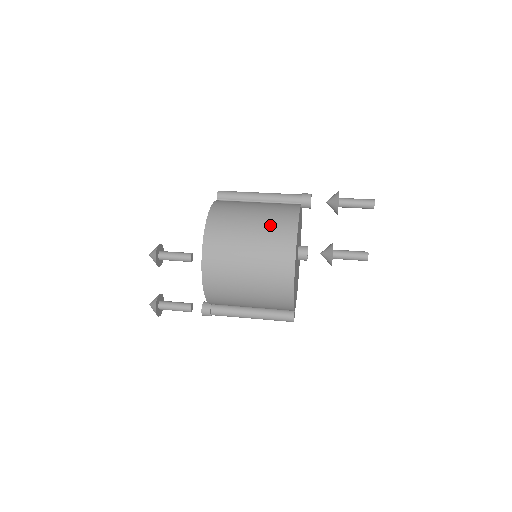
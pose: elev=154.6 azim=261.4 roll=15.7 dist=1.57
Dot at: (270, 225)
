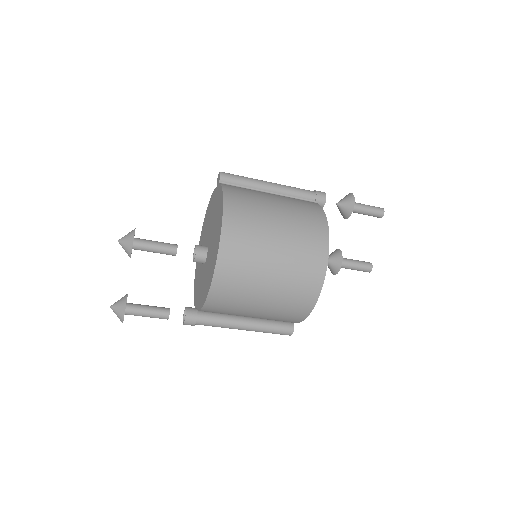
Dot at: (299, 222)
